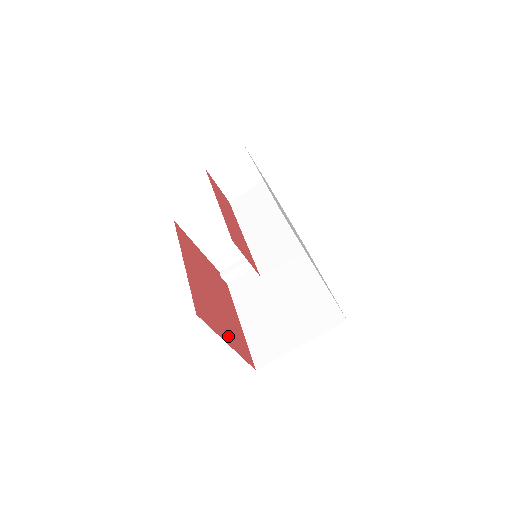
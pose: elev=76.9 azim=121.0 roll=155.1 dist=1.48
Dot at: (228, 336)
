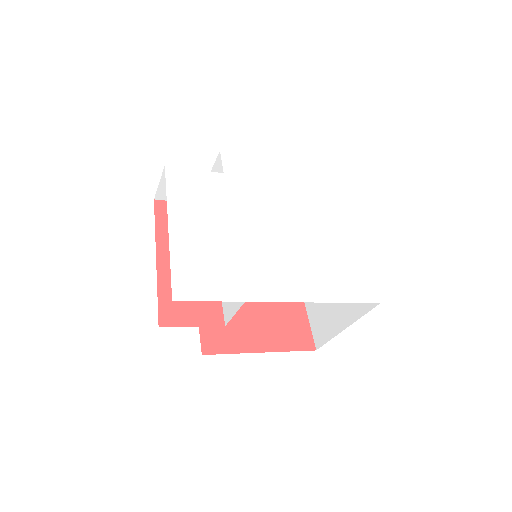
Dot at: (265, 338)
